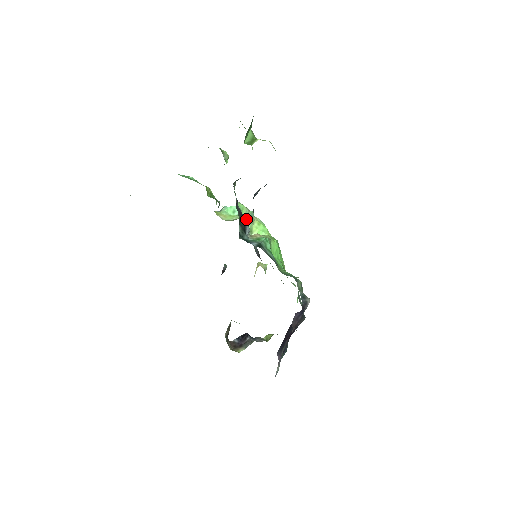
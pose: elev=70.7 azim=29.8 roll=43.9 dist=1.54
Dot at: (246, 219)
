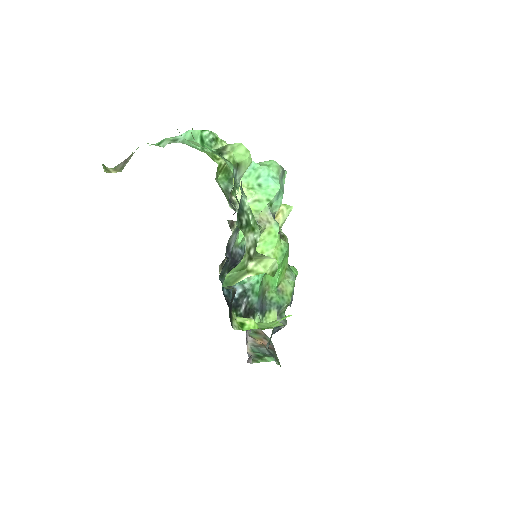
Dot at: occluded
